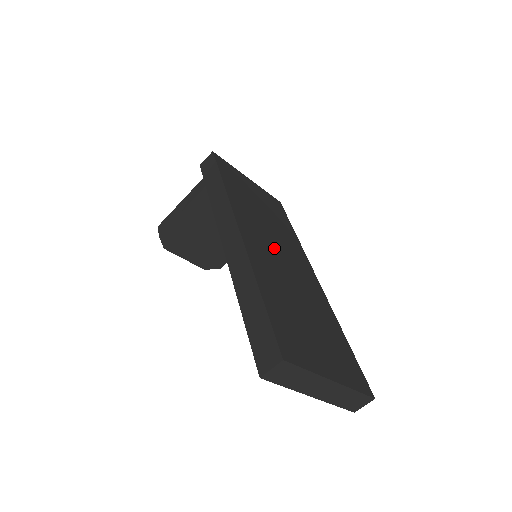
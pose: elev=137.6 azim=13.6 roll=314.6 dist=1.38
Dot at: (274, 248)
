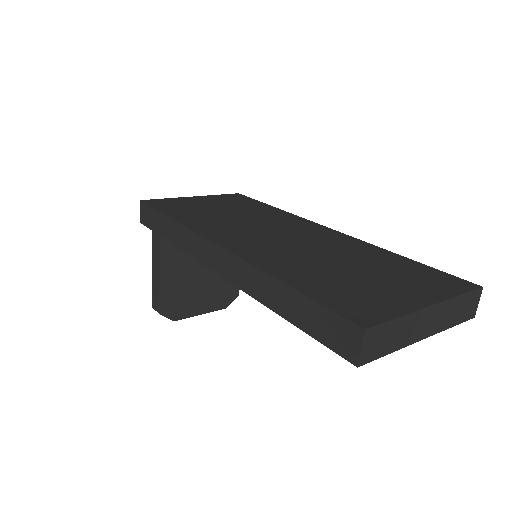
Dot at: (265, 234)
